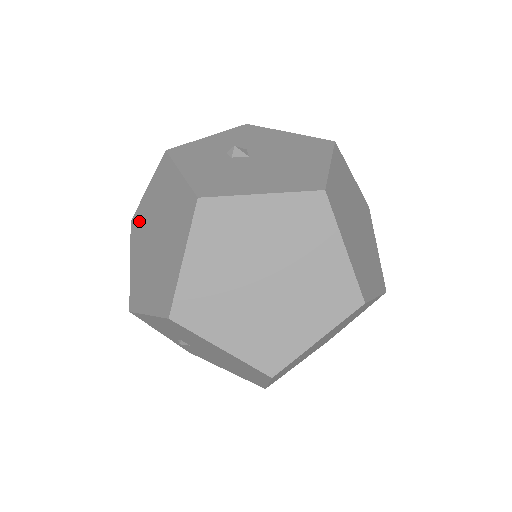
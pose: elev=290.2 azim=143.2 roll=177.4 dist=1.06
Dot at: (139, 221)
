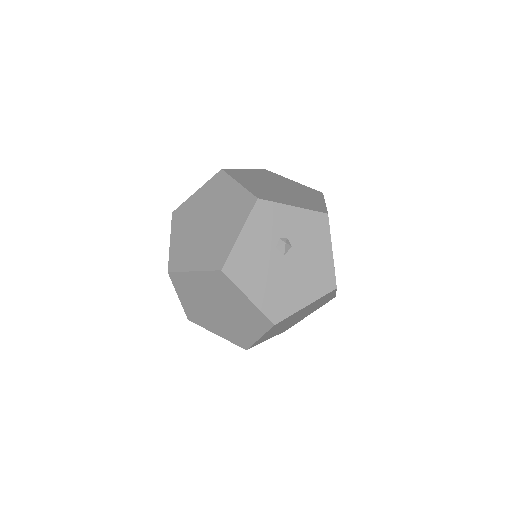
Dot at: (220, 186)
